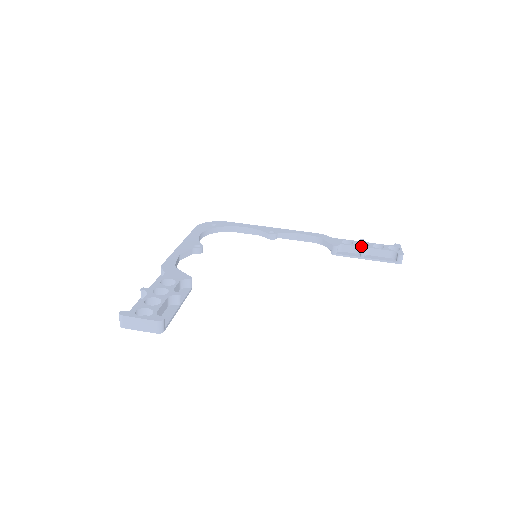
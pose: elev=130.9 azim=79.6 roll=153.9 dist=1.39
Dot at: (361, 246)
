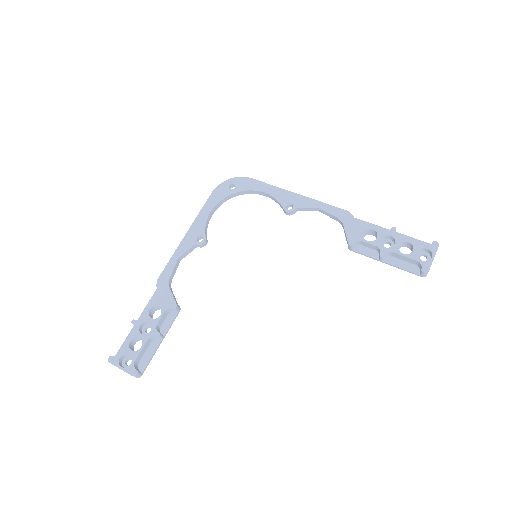
Dot at: (383, 247)
